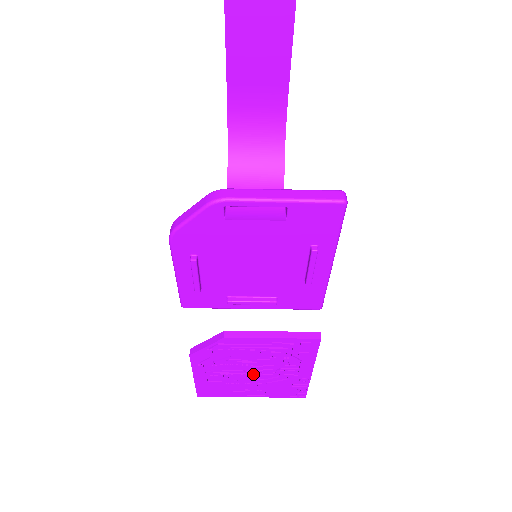
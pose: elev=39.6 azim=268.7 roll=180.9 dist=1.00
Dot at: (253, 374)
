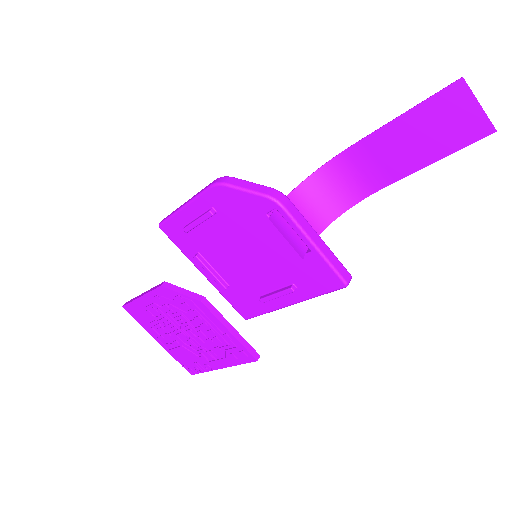
Dot at: (182, 334)
